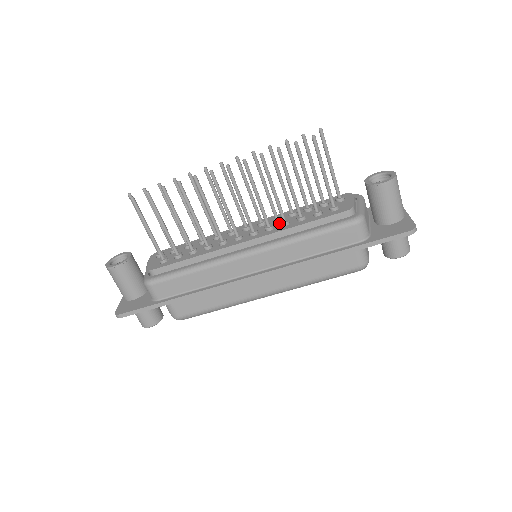
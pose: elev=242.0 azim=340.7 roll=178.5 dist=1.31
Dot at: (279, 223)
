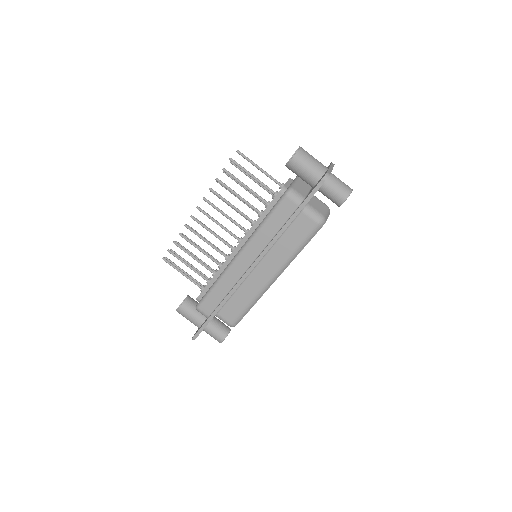
Dot at: occluded
